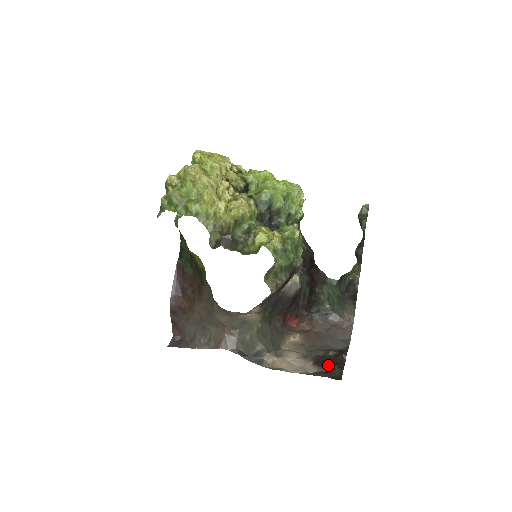
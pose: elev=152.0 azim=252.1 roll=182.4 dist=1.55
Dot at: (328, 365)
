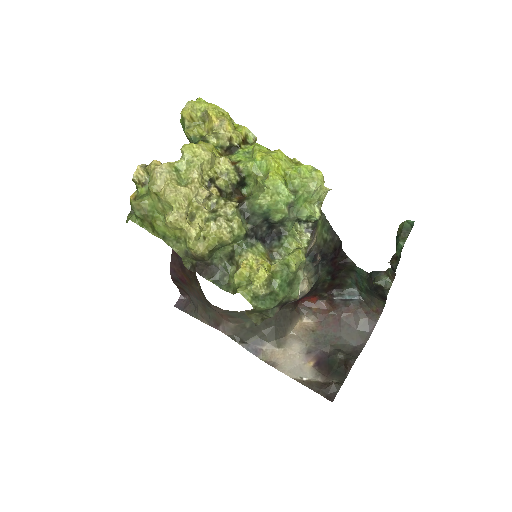
Dot at: (329, 372)
